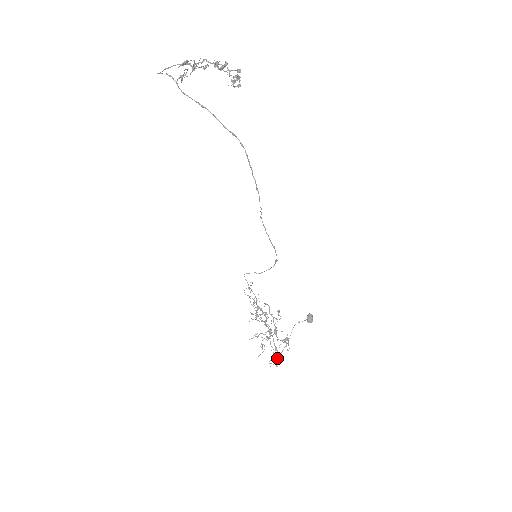
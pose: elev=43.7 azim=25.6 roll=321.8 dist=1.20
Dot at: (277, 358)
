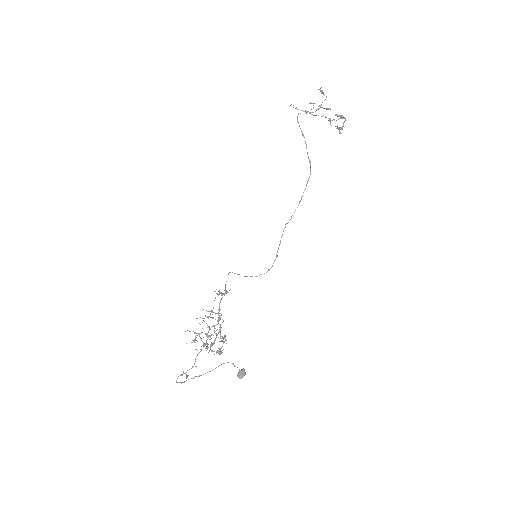
Dot at: occluded
